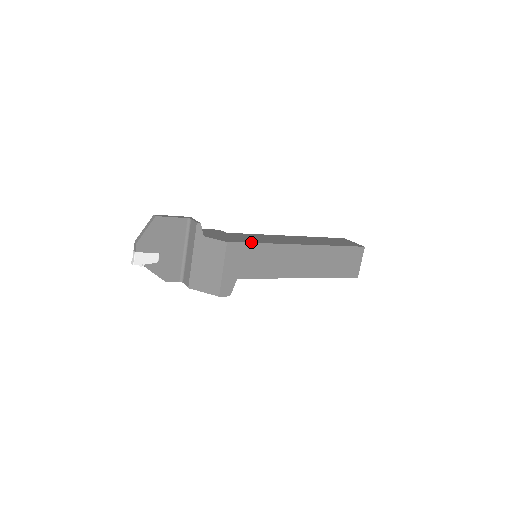
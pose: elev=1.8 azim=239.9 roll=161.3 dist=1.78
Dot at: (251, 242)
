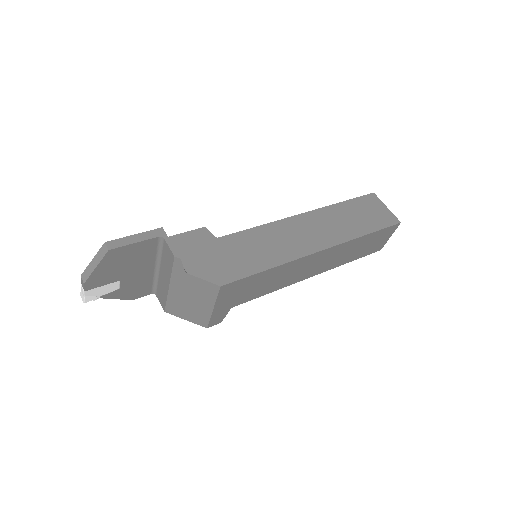
Dot at: (254, 273)
